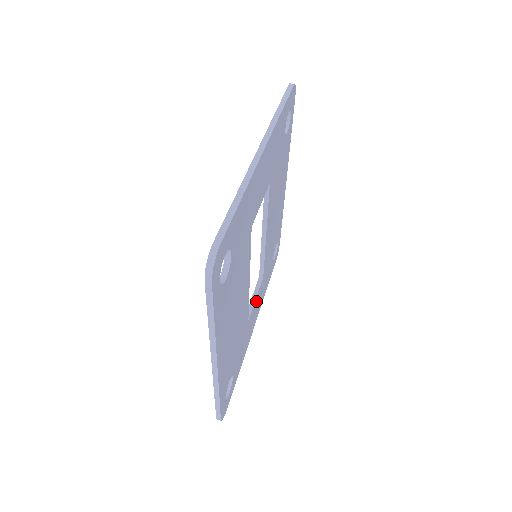
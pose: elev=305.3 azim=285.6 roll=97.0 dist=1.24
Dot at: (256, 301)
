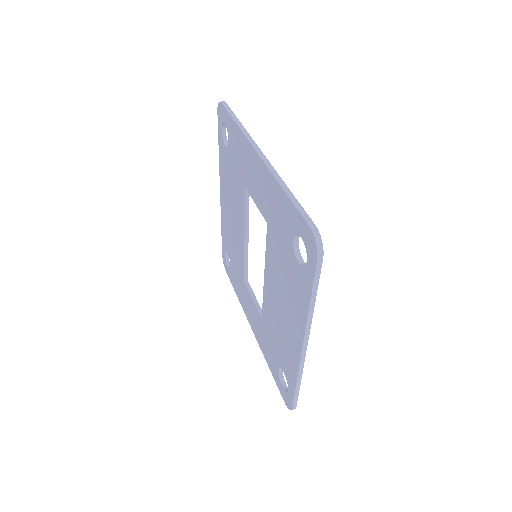
Dot at: occluded
